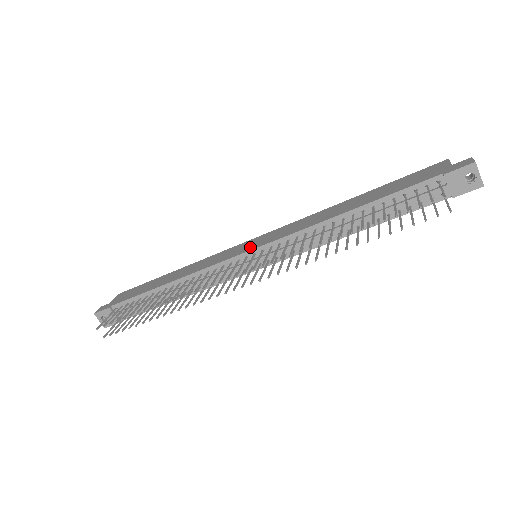
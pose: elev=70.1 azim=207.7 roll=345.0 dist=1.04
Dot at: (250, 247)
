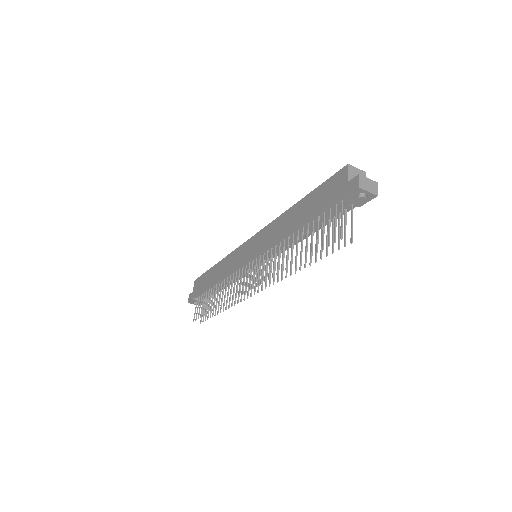
Dot at: (248, 255)
